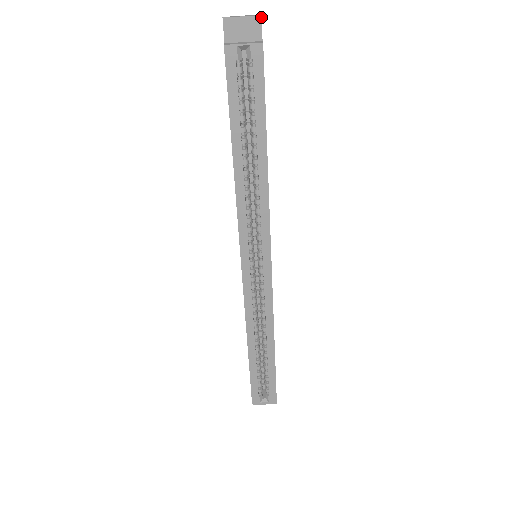
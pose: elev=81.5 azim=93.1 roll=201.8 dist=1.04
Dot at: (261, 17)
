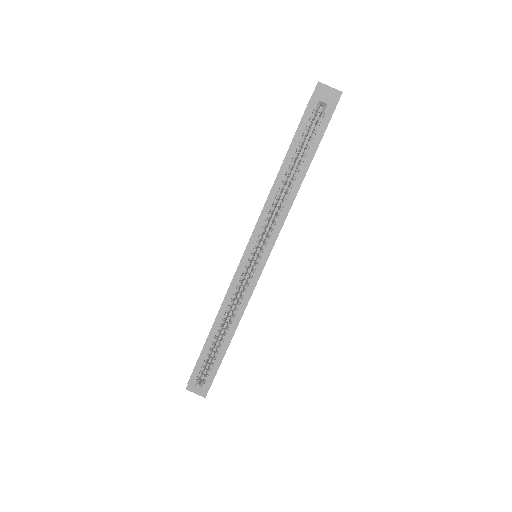
Dot at: occluded
